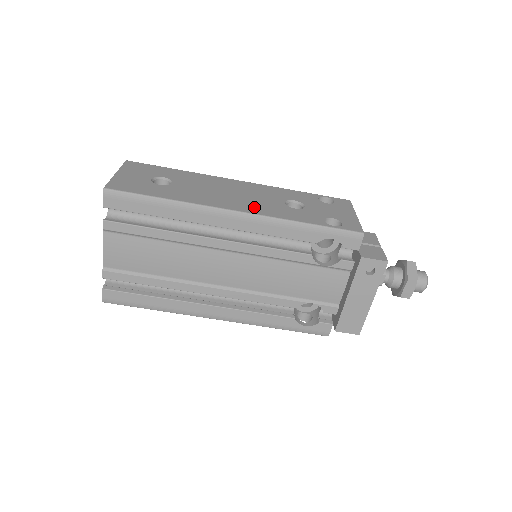
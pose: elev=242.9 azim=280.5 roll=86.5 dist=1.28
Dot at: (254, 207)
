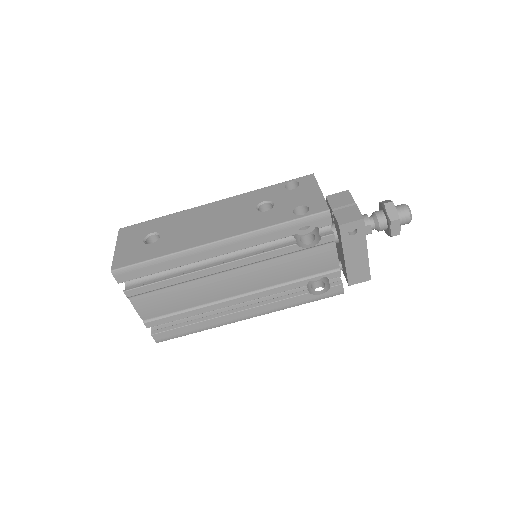
Dot at: (231, 229)
